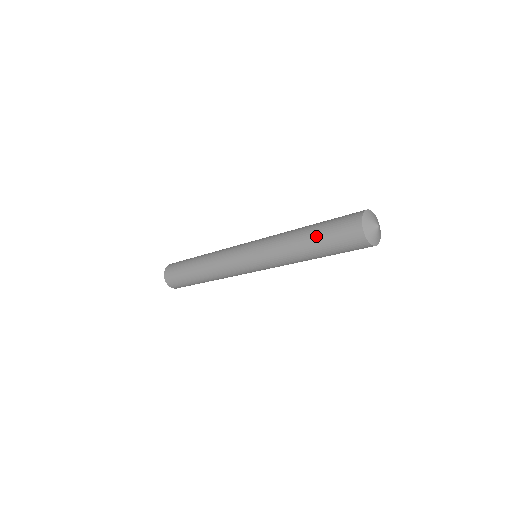
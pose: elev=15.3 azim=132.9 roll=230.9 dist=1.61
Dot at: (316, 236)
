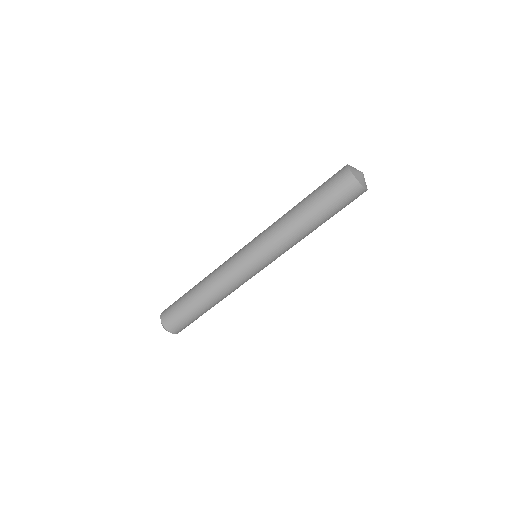
Dot at: (311, 198)
